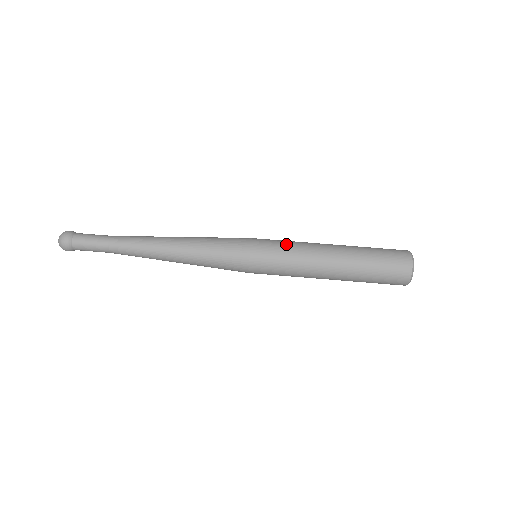
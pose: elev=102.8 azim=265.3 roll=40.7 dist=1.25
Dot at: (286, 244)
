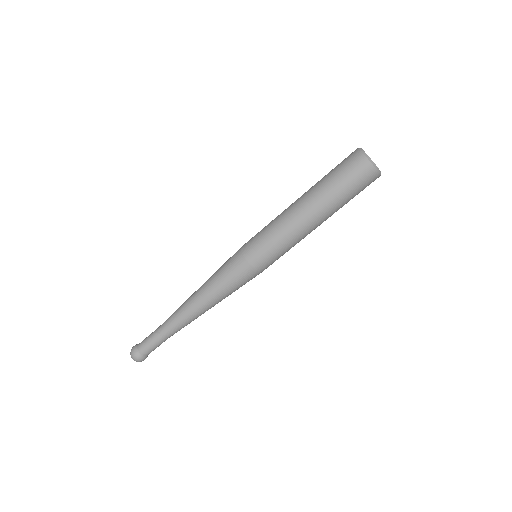
Dot at: (267, 233)
